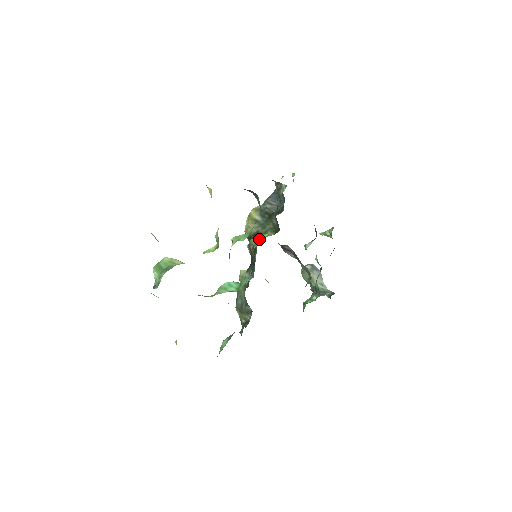
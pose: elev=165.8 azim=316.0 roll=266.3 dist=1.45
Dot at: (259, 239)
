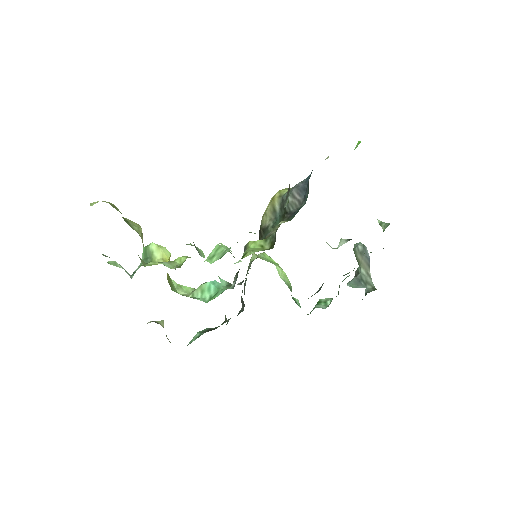
Dot at: (246, 253)
